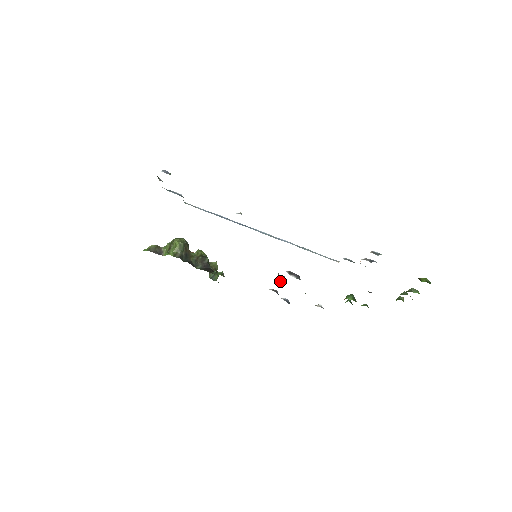
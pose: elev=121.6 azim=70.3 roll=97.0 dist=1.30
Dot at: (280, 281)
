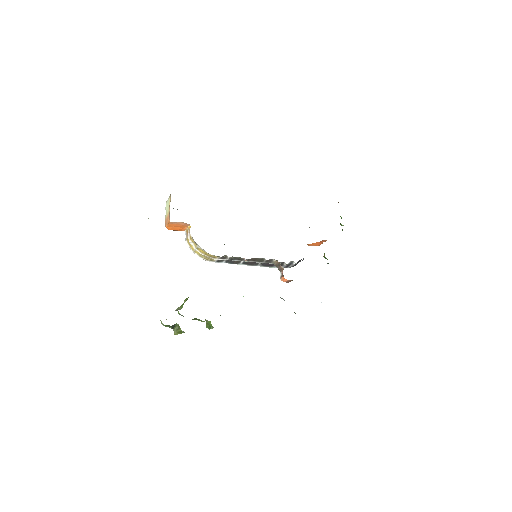
Dot at: (282, 277)
